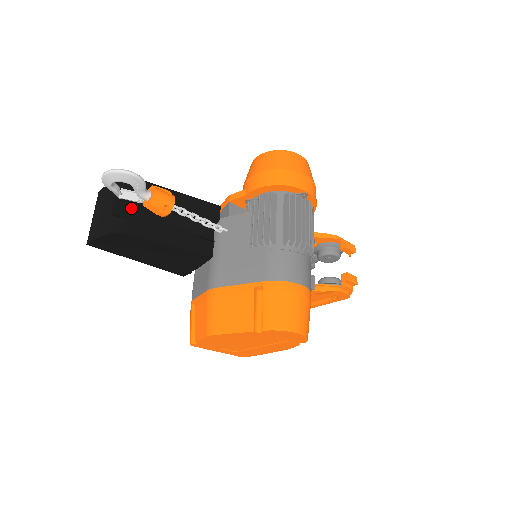
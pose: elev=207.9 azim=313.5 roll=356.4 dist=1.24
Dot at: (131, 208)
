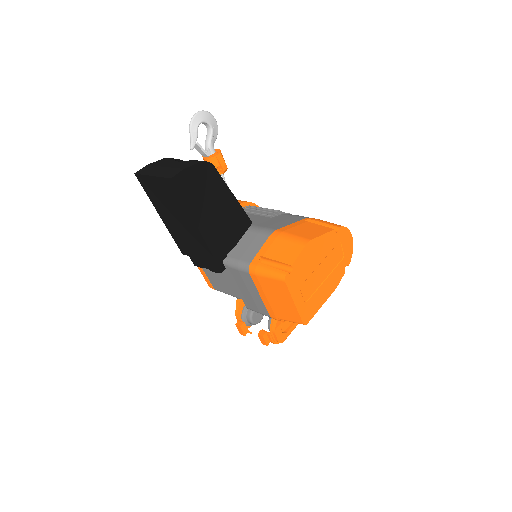
Dot at: occluded
